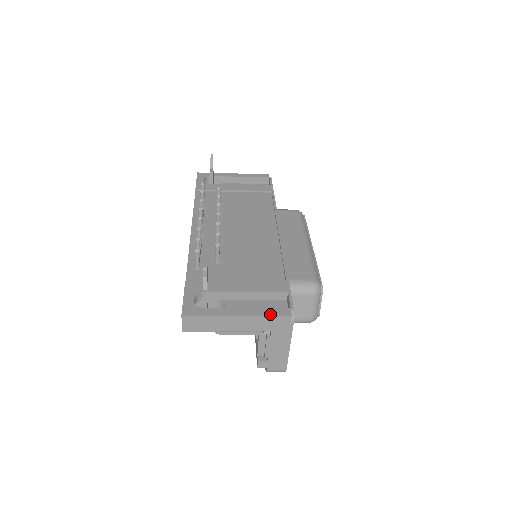
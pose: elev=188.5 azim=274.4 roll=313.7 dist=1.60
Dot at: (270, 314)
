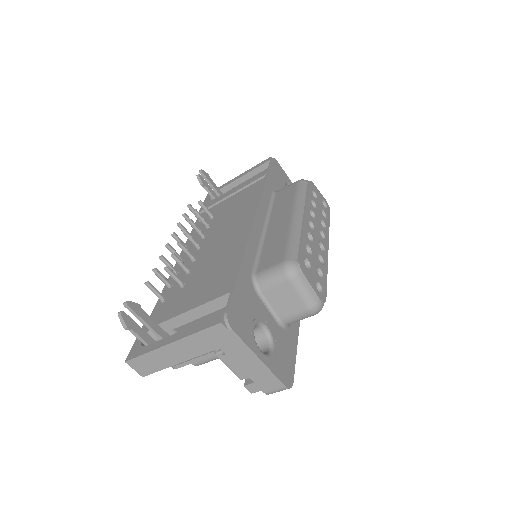
Dot at: (200, 329)
